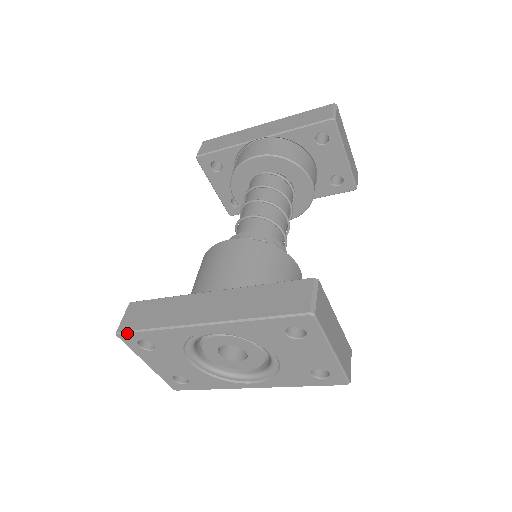
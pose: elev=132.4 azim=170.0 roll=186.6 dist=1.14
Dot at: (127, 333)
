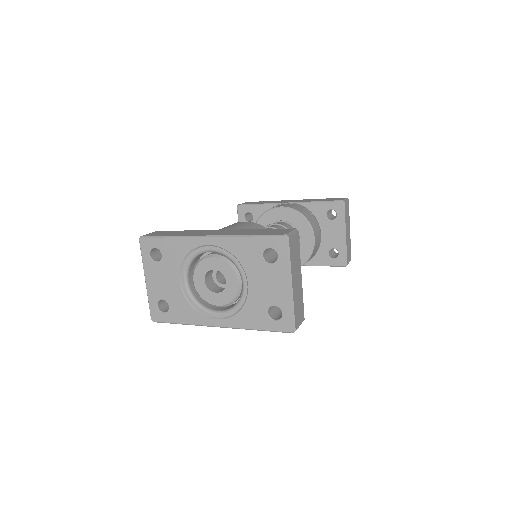
Dot at: (148, 238)
